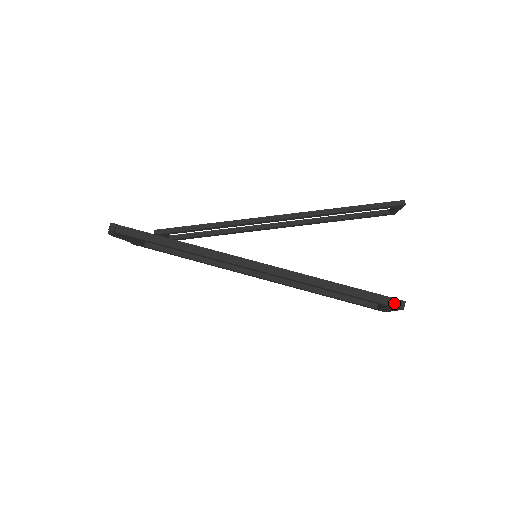
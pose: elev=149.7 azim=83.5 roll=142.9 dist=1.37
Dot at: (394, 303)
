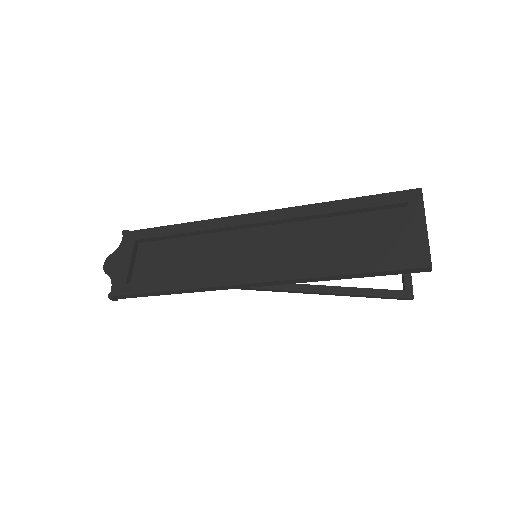
Dot at: (409, 192)
